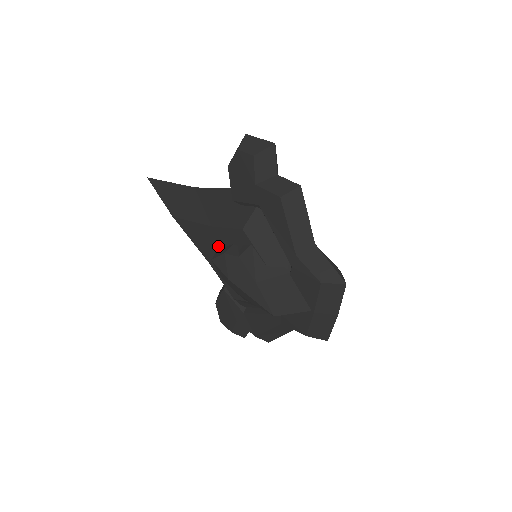
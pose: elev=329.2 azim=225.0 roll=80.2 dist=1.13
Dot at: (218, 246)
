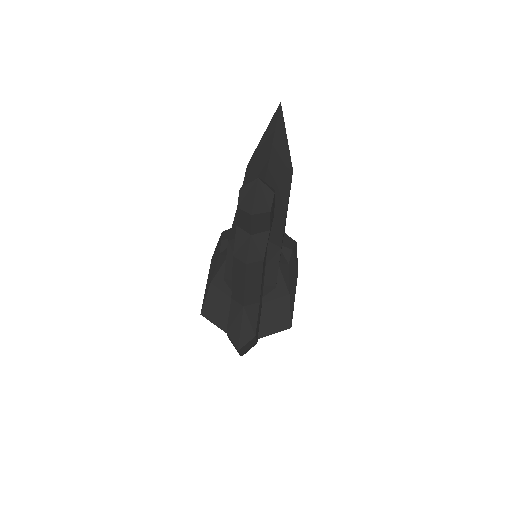
Dot at: occluded
